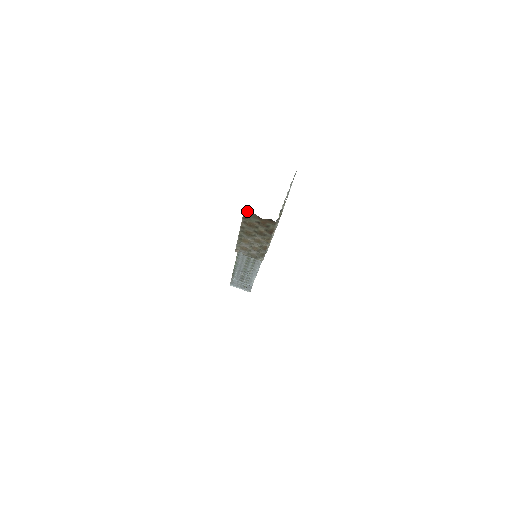
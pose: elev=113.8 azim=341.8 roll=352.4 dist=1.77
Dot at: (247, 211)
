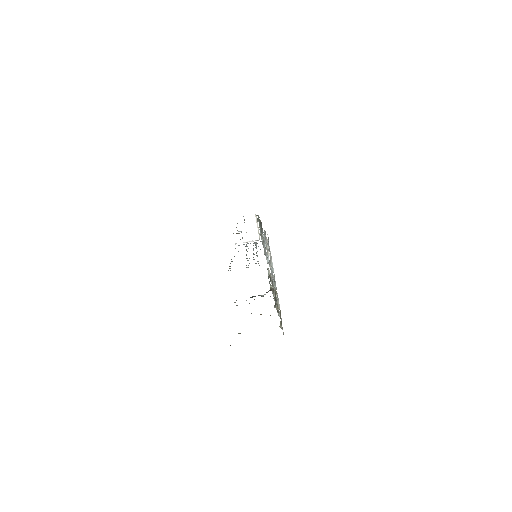
Dot at: occluded
